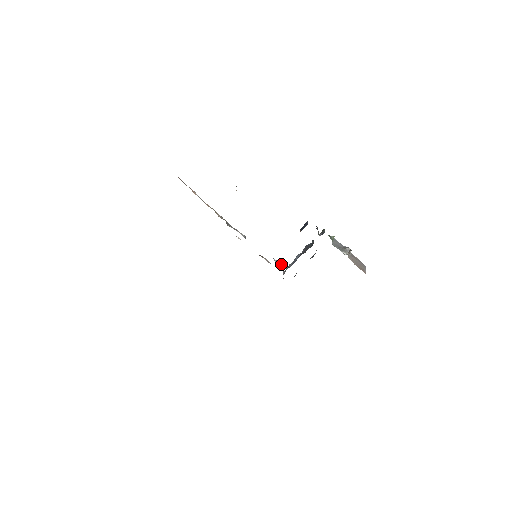
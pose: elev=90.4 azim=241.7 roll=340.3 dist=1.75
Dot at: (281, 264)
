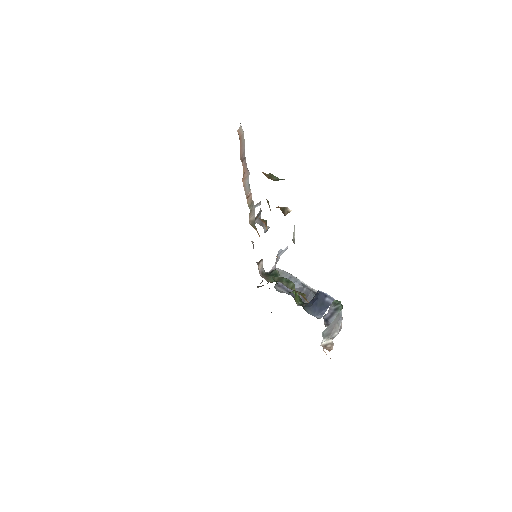
Dot at: occluded
